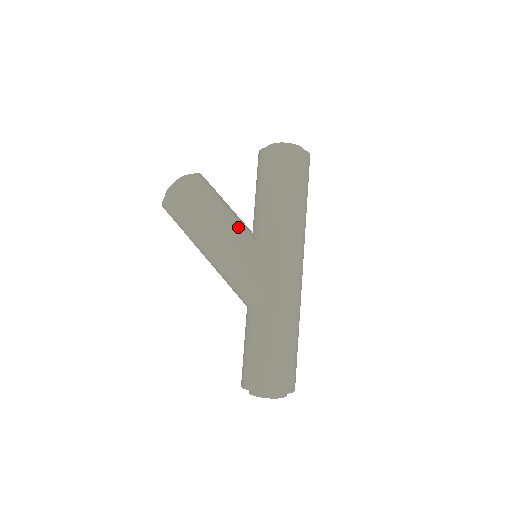
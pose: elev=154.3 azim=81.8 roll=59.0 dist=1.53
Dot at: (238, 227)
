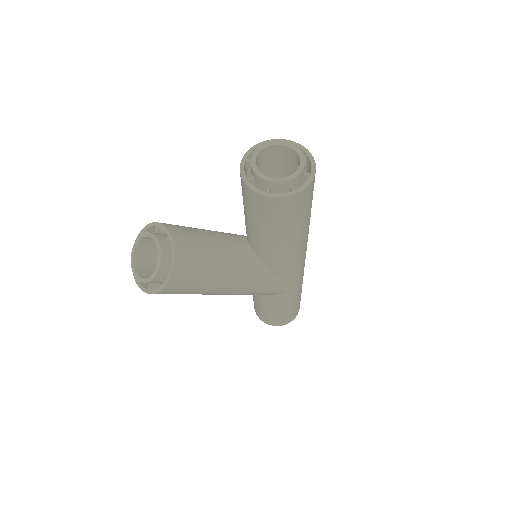
Dot at: (245, 266)
